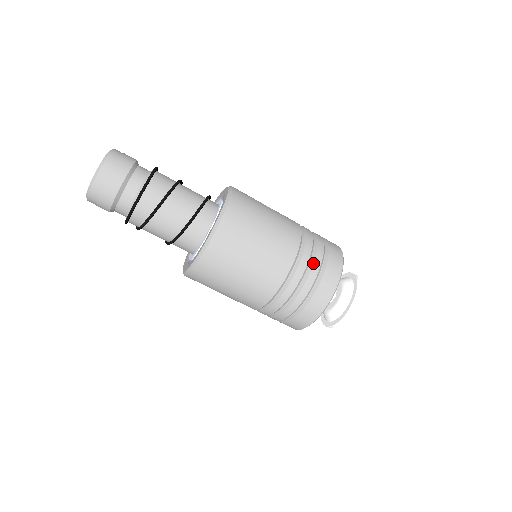
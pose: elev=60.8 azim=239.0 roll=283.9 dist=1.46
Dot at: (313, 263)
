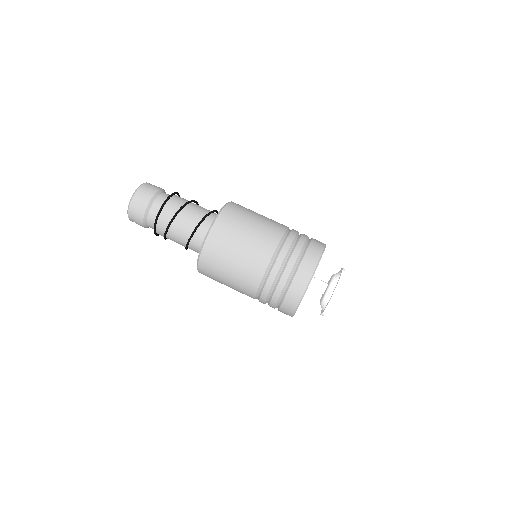
Dot at: (290, 257)
